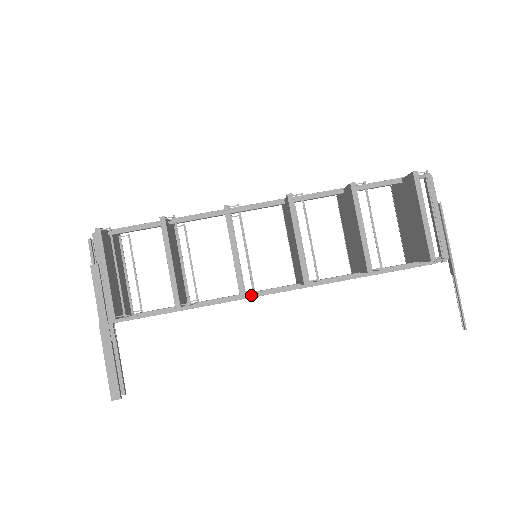
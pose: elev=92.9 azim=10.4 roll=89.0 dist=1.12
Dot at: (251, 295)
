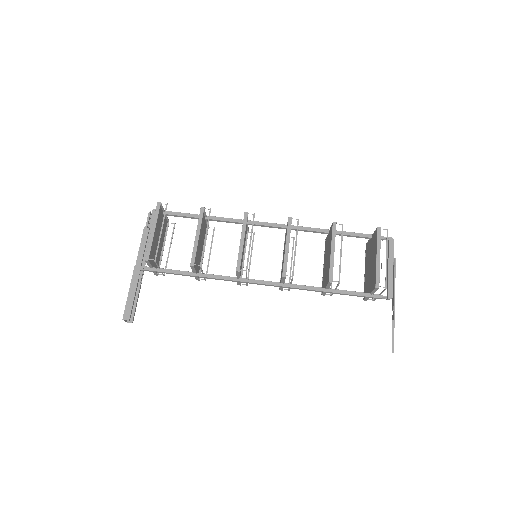
Dot at: (244, 280)
